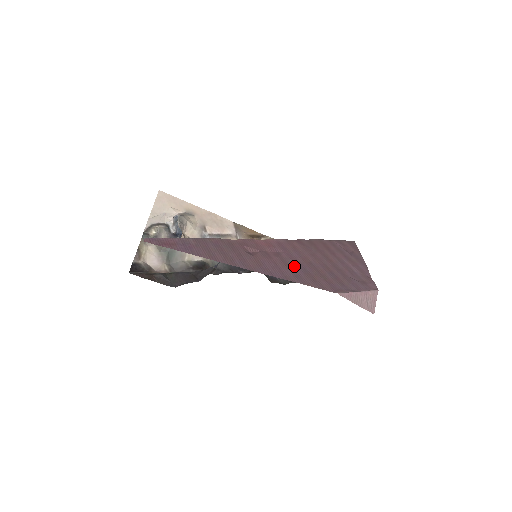
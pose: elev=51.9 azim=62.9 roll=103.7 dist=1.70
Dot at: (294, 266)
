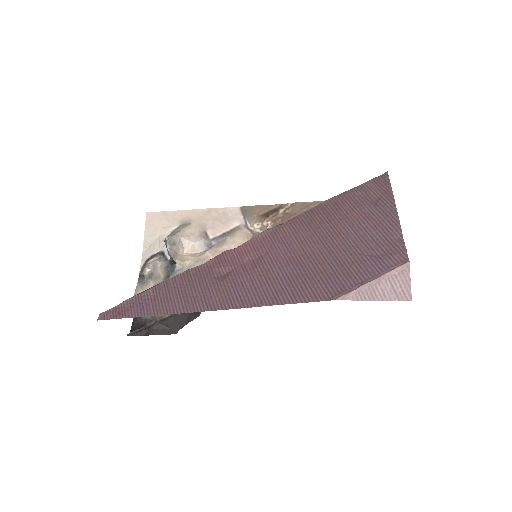
Dot at: (278, 274)
